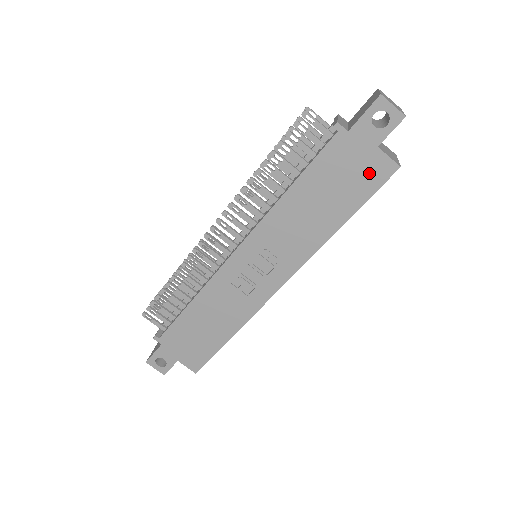
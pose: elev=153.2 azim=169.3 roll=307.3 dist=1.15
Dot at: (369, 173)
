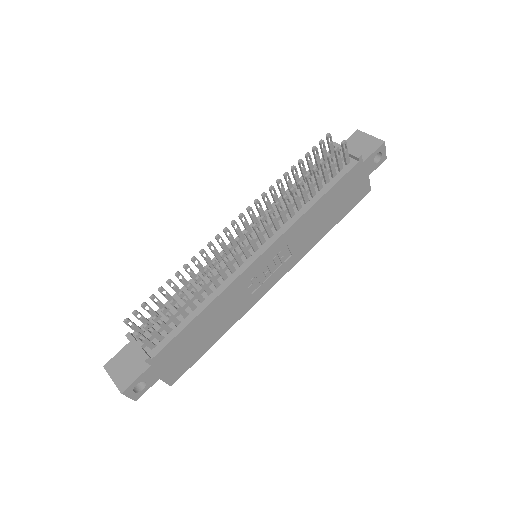
Dot at: (358, 193)
